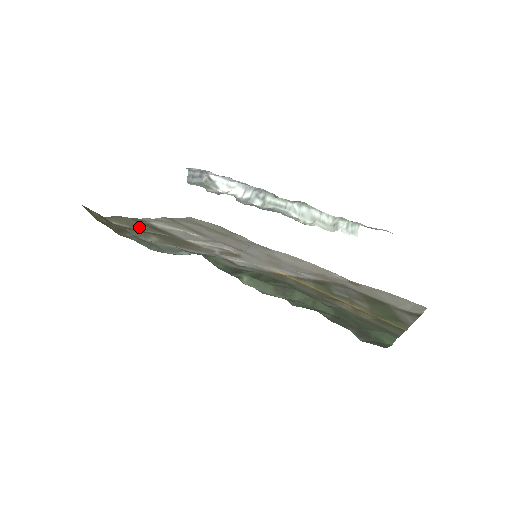
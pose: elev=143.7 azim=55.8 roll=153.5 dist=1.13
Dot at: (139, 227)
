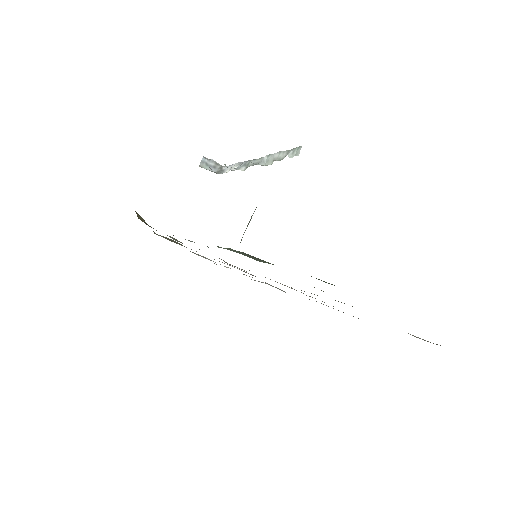
Dot at: (177, 243)
